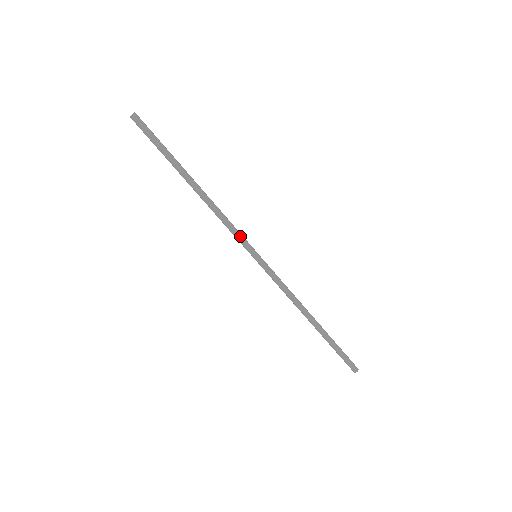
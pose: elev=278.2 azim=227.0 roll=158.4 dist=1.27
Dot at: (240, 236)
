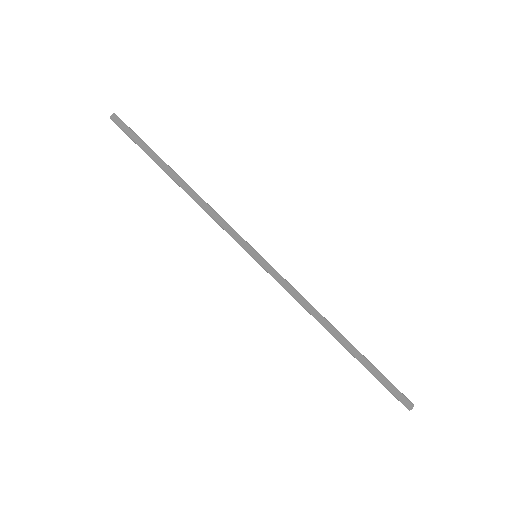
Dot at: (232, 235)
